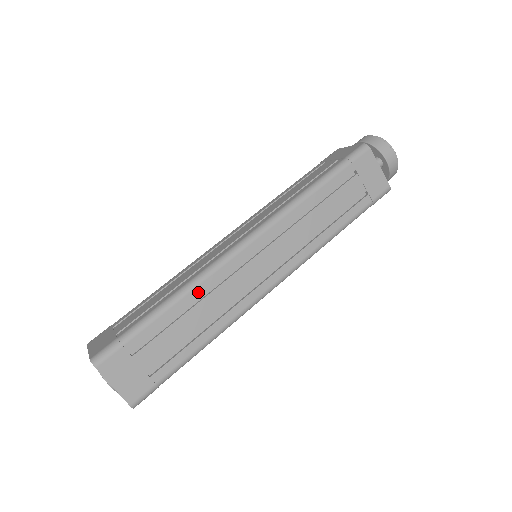
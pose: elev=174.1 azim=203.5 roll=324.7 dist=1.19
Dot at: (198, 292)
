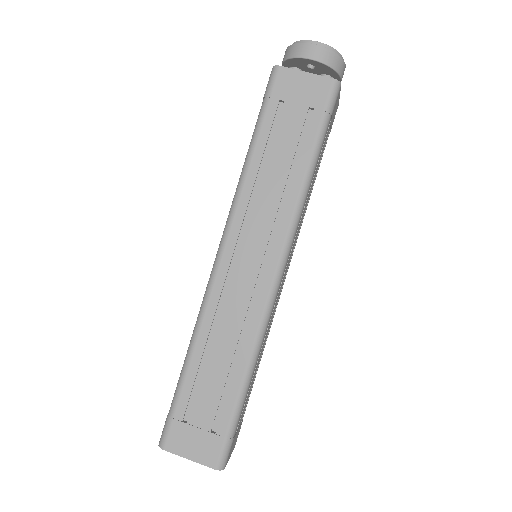
Dot at: (261, 347)
